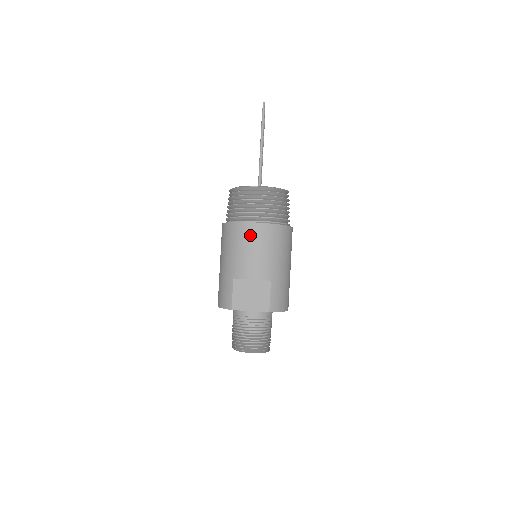
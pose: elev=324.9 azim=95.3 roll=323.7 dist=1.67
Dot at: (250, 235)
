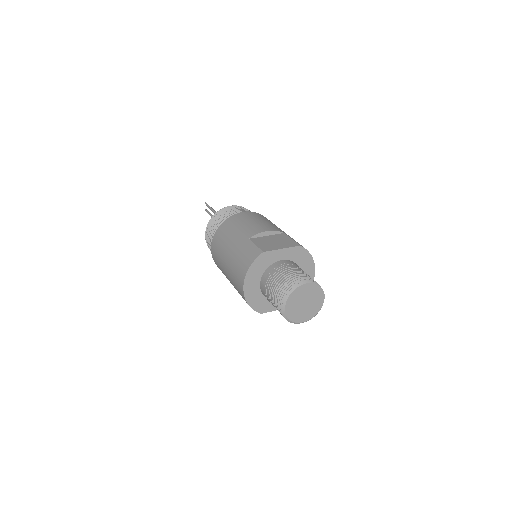
Dot at: (245, 216)
